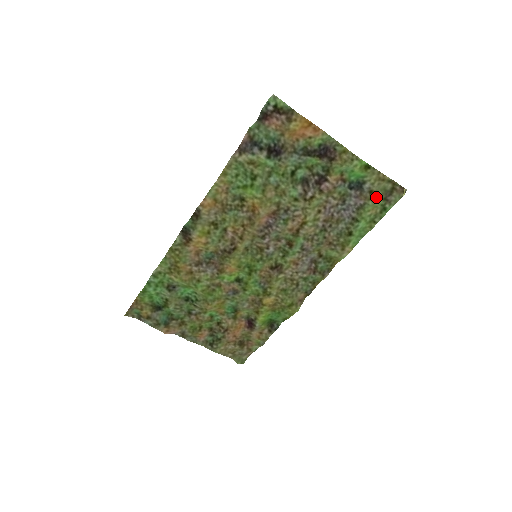
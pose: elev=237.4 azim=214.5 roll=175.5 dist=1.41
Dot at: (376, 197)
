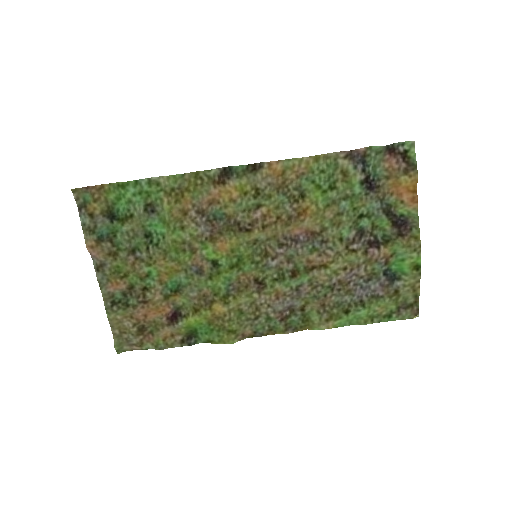
Dot at: (395, 300)
